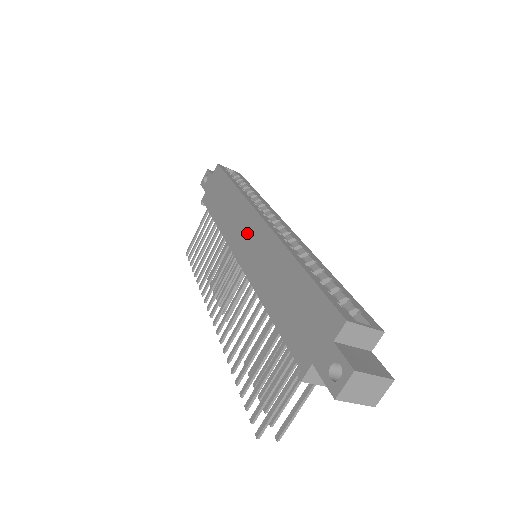
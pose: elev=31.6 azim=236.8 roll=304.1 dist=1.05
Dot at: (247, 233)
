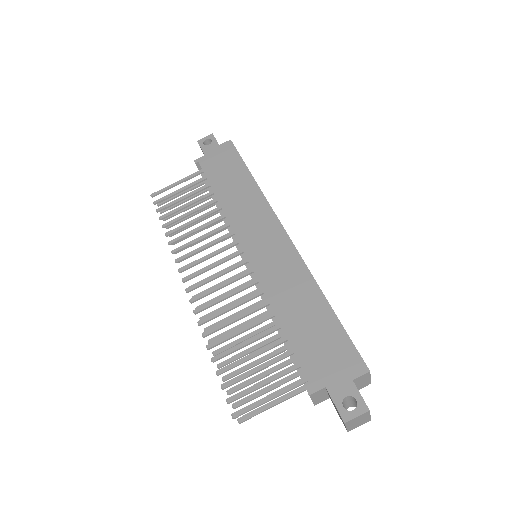
Dot at: (264, 236)
